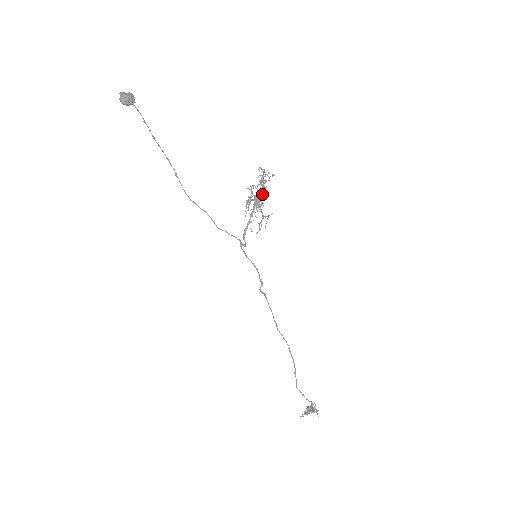
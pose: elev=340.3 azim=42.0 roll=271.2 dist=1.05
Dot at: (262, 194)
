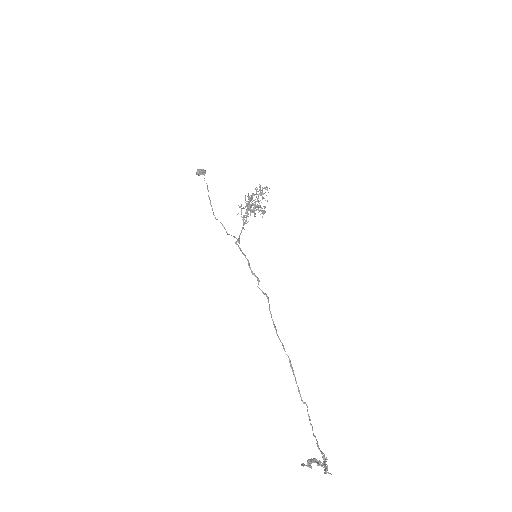
Dot at: (247, 196)
